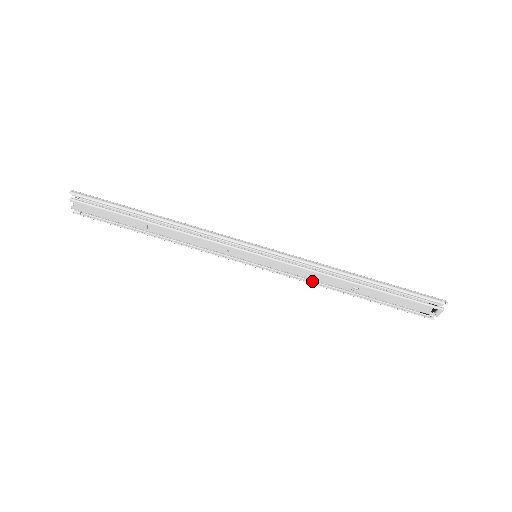
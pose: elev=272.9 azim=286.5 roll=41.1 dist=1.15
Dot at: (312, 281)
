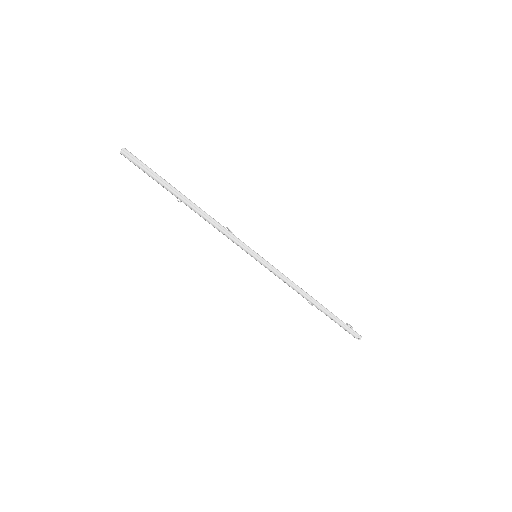
Dot at: occluded
